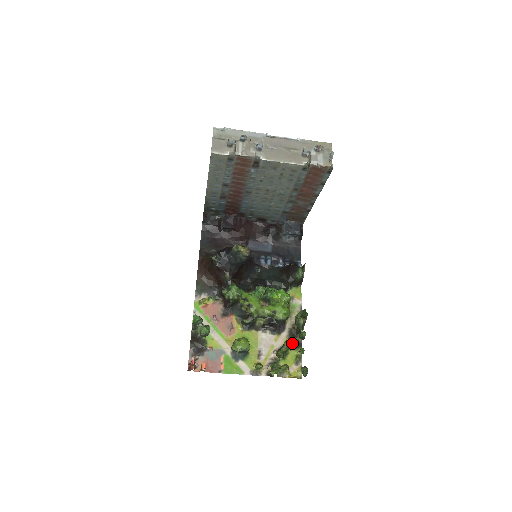
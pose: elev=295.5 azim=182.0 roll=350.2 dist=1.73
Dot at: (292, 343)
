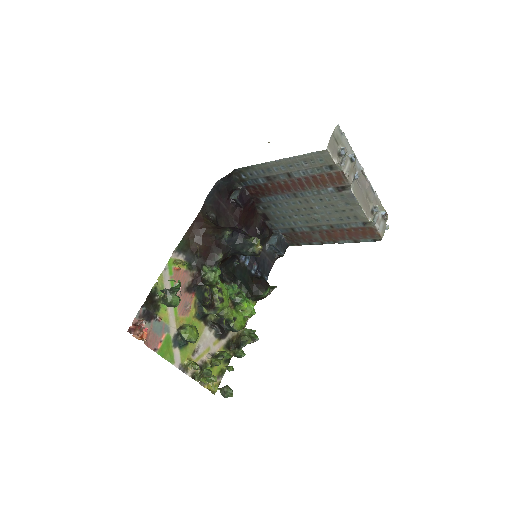
Dot at: occluded
